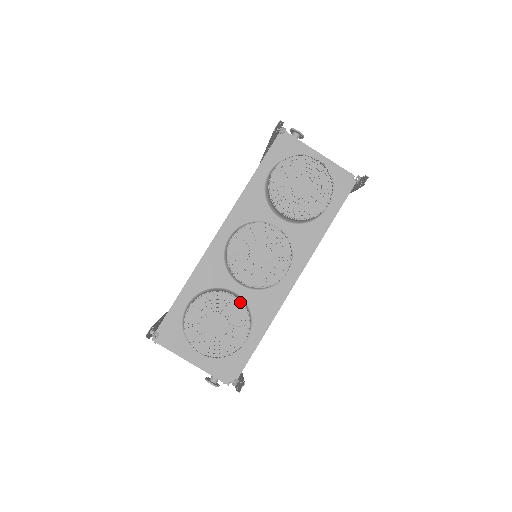
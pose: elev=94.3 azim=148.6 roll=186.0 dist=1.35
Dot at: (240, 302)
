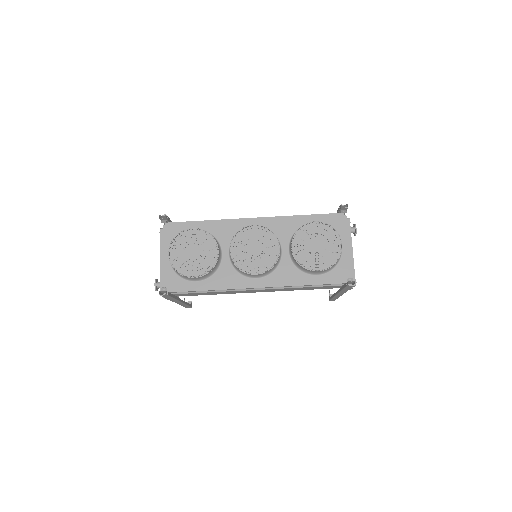
Dot at: (217, 258)
